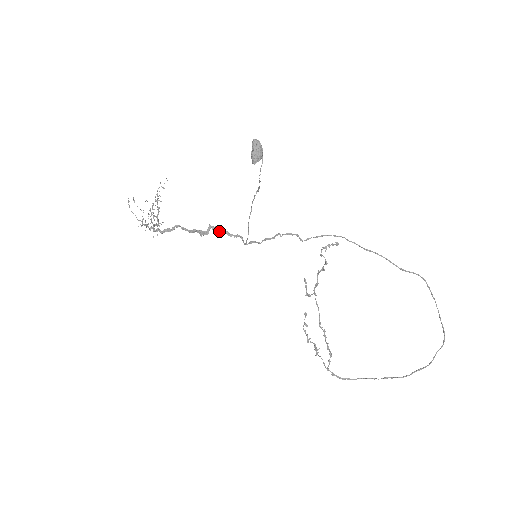
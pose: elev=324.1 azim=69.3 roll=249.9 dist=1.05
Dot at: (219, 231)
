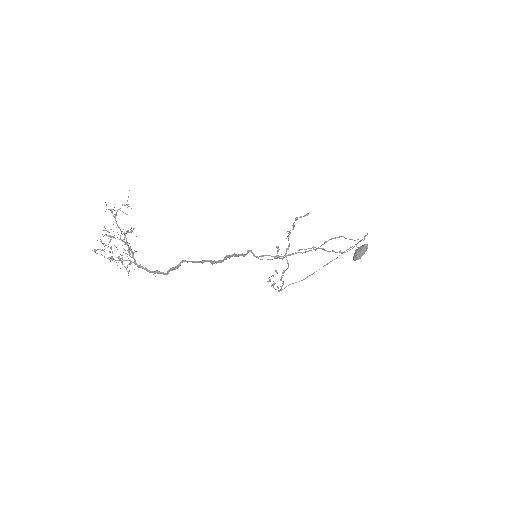
Dot at: occluded
